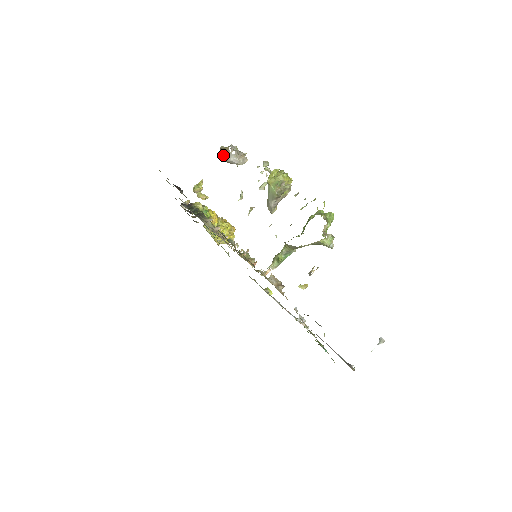
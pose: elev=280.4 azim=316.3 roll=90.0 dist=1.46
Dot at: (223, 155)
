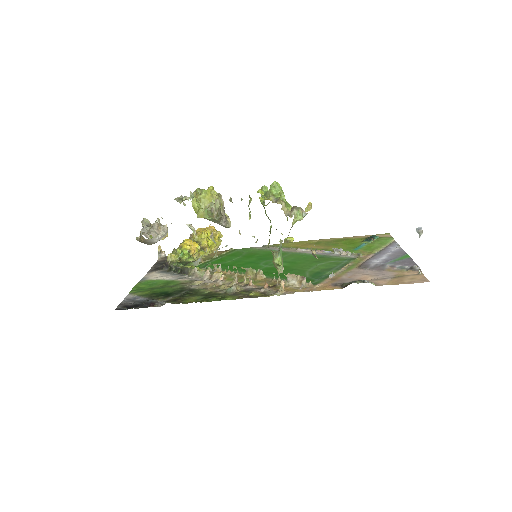
Dot at: (146, 243)
